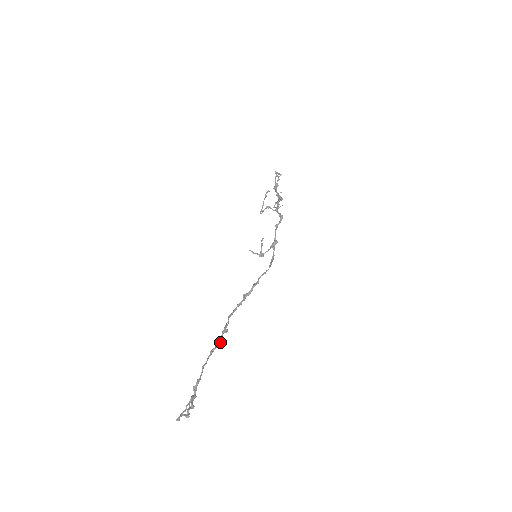
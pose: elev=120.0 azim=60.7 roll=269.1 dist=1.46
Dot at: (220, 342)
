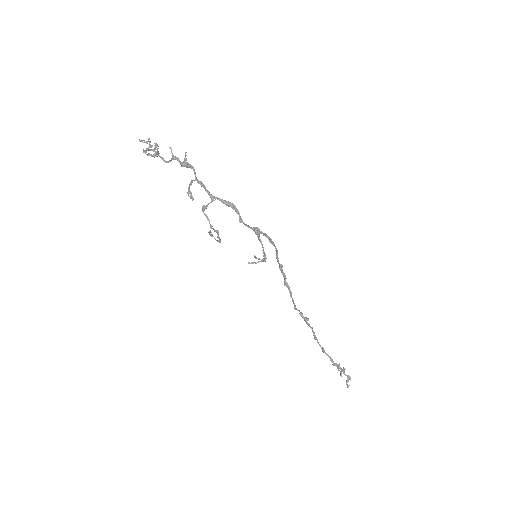
Dot at: occluded
